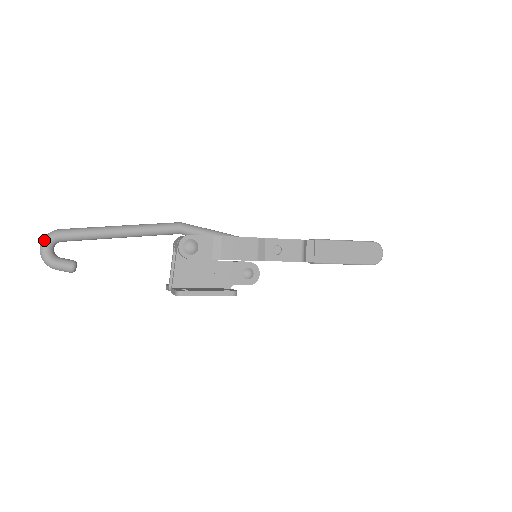
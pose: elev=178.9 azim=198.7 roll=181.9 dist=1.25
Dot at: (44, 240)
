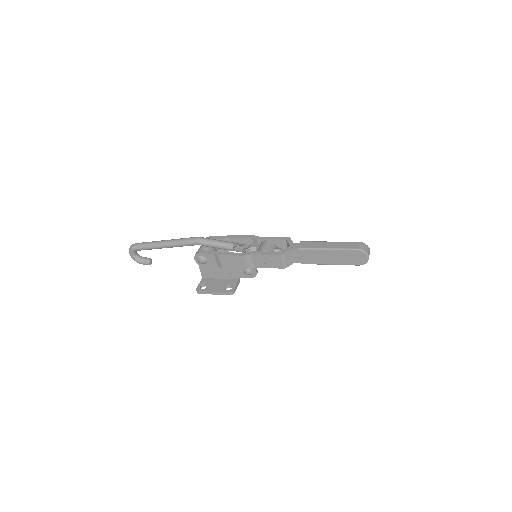
Dot at: (129, 251)
